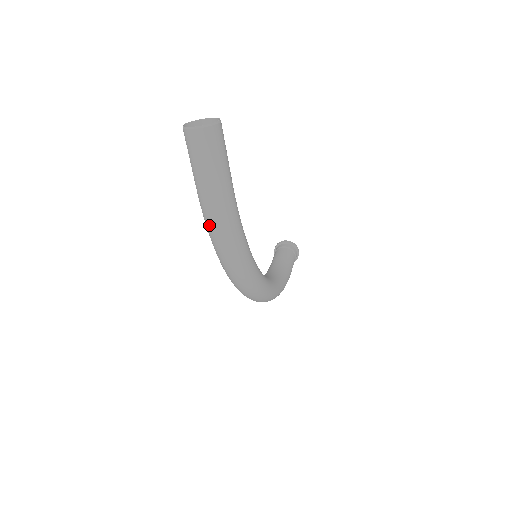
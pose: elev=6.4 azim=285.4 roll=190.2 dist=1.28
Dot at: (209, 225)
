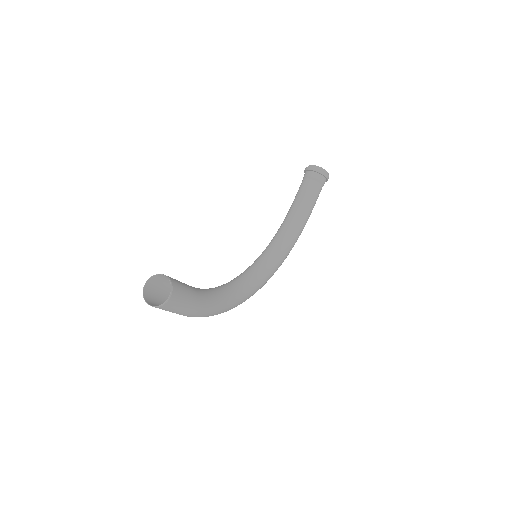
Dot at: occluded
